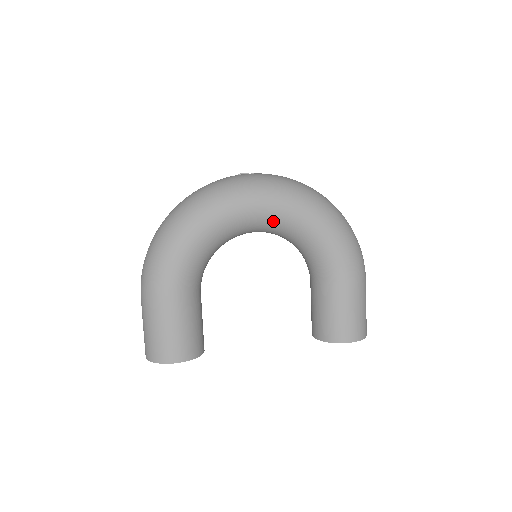
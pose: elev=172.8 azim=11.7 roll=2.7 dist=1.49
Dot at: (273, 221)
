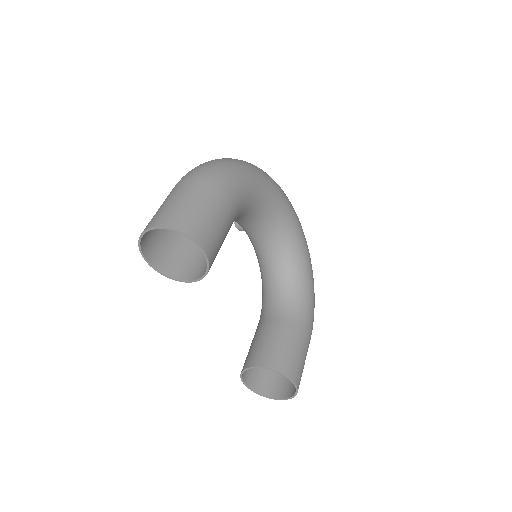
Dot at: (291, 239)
